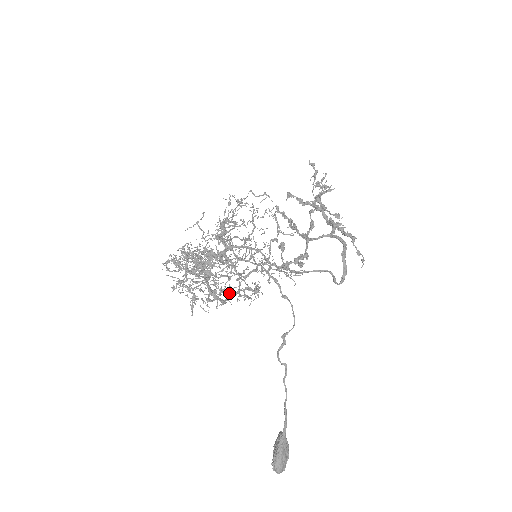
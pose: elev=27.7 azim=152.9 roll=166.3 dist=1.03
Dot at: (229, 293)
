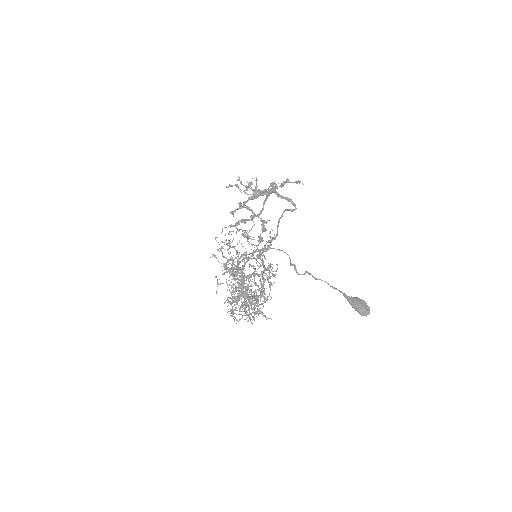
Dot at: occluded
